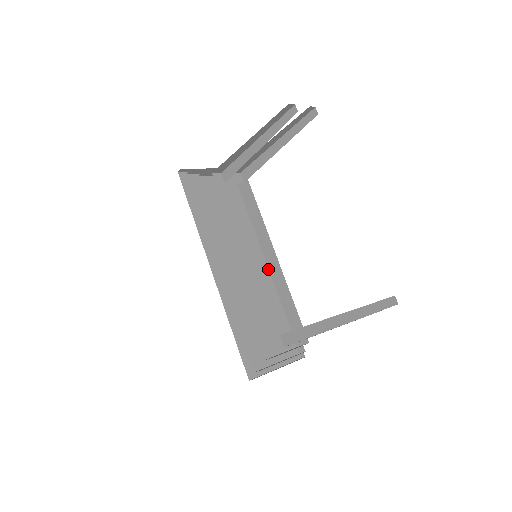
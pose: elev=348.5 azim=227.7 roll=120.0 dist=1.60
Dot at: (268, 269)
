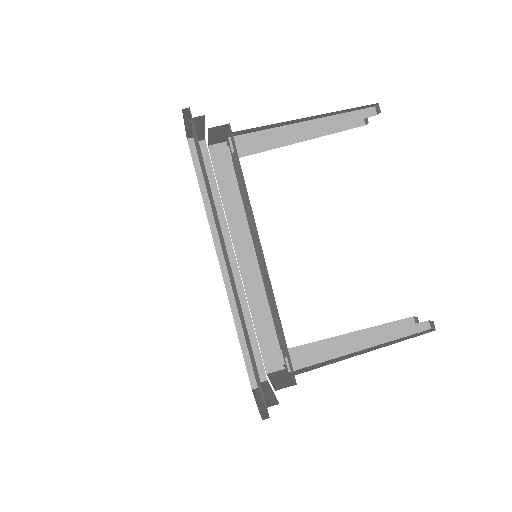
Dot at: (222, 276)
